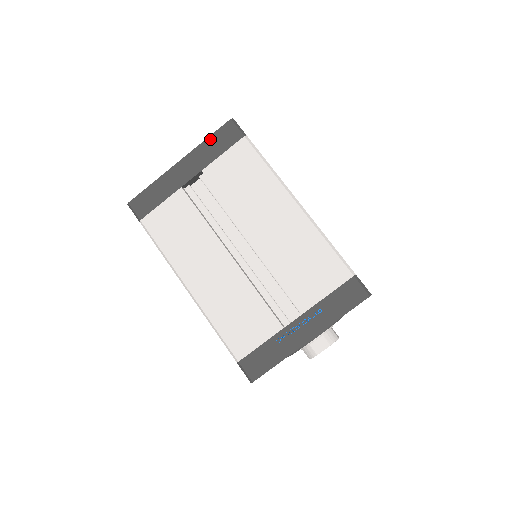
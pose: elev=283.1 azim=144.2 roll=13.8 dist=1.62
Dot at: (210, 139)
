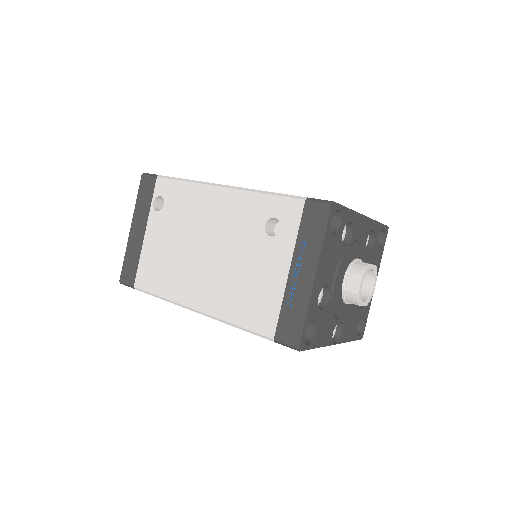
Dot at: occluded
